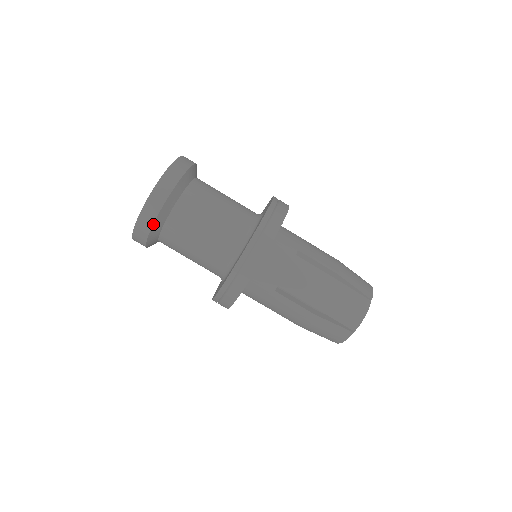
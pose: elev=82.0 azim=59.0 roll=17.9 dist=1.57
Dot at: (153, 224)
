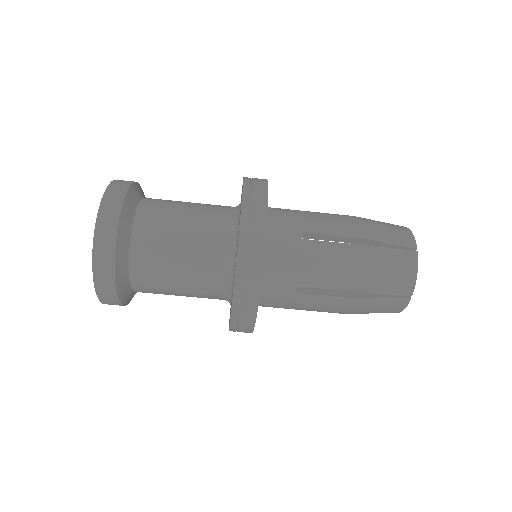
Dot at: (115, 284)
